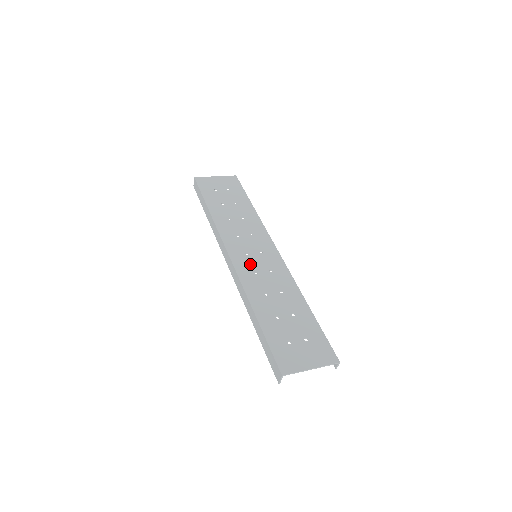
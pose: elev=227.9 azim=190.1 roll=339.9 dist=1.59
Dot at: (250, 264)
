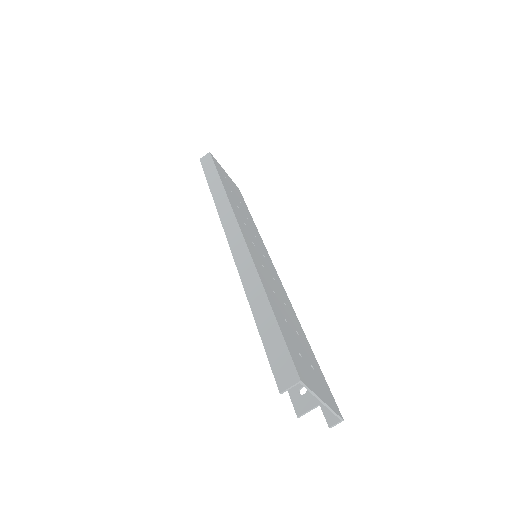
Dot at: (257, 254)
